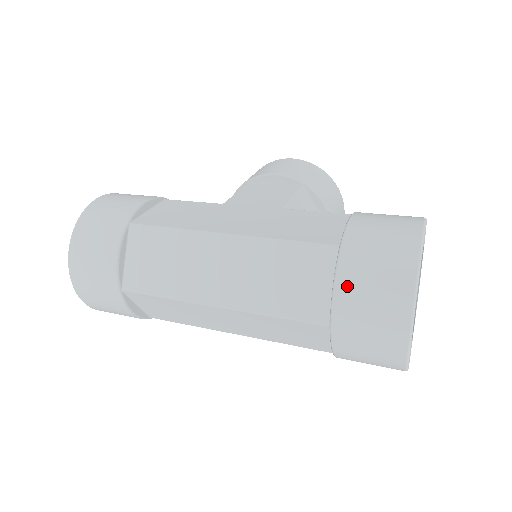
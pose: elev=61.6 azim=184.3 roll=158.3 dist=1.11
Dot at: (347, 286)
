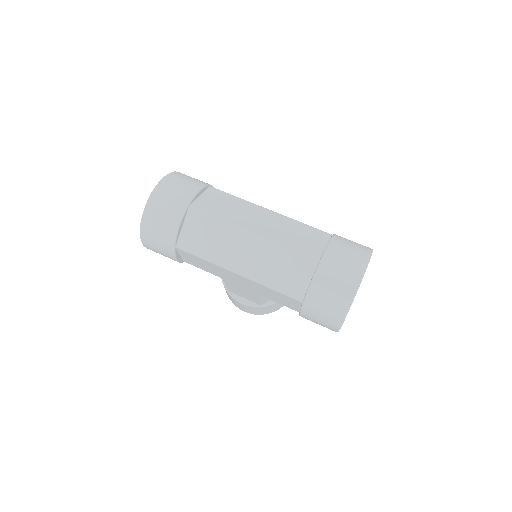
Dot at: (337, 244)
